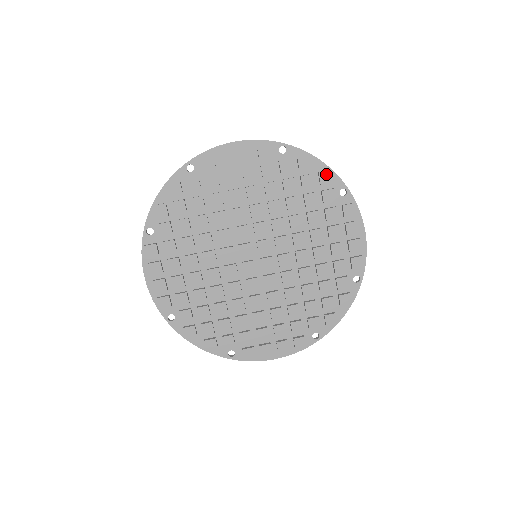
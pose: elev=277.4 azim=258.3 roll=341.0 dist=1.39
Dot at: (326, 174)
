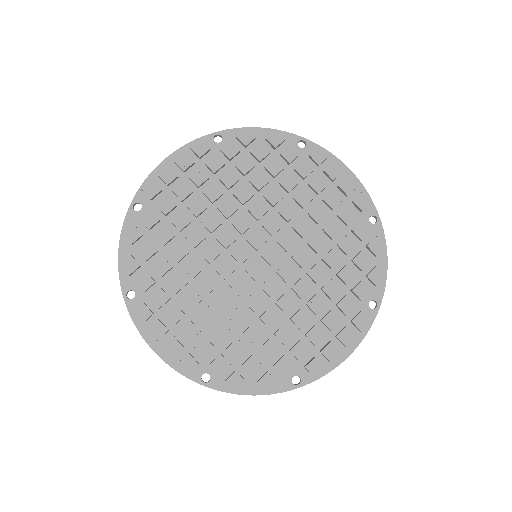
Dot at: (380, 274)
